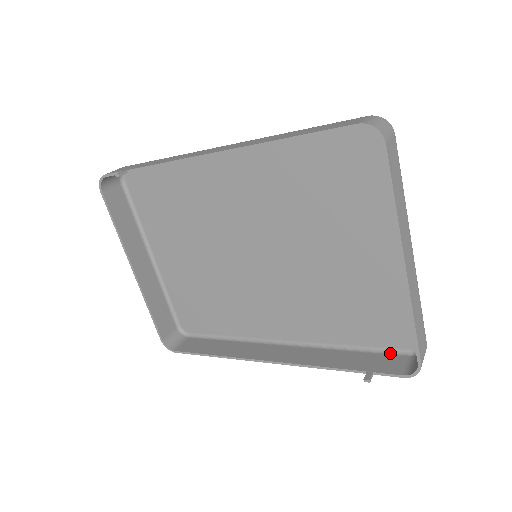
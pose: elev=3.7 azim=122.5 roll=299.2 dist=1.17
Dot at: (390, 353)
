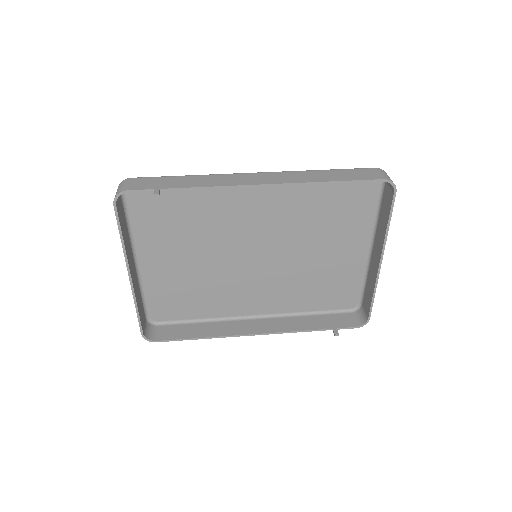
Dot at: (338, 313)
